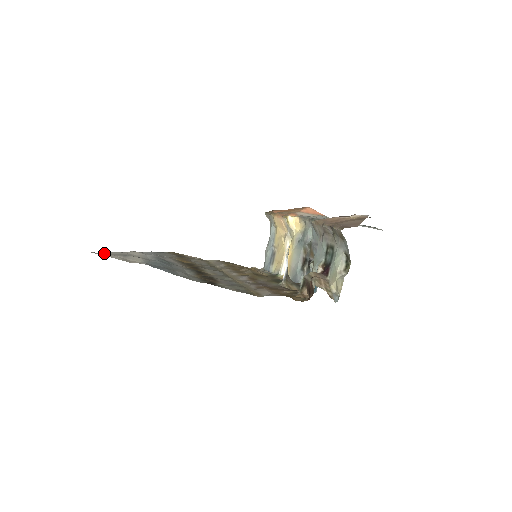
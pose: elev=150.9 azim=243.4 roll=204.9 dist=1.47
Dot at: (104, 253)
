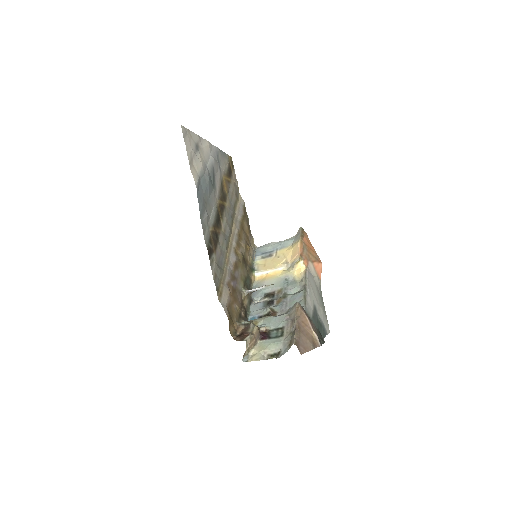
Dot at: (188, 133)
